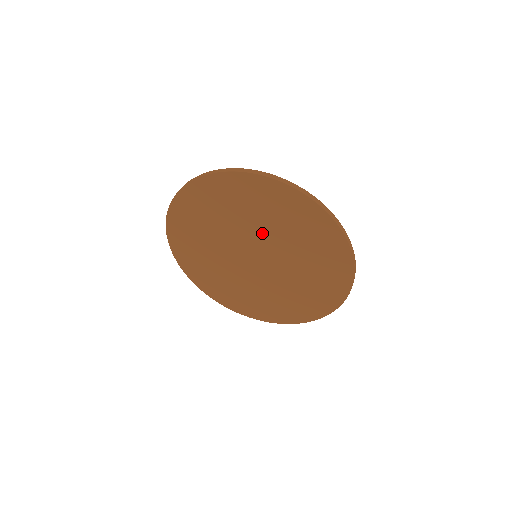
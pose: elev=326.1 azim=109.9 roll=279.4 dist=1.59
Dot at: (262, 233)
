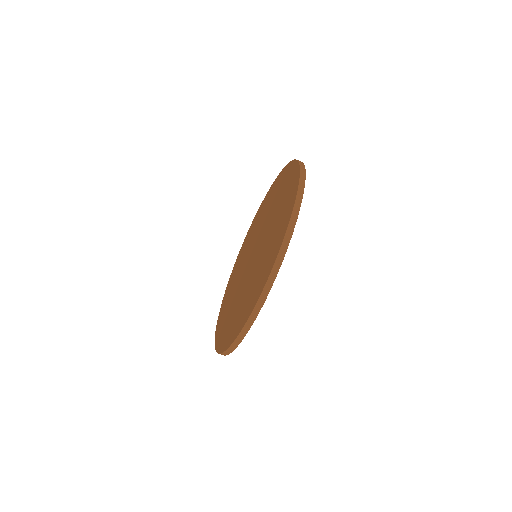
Dot at: (268, 222)
